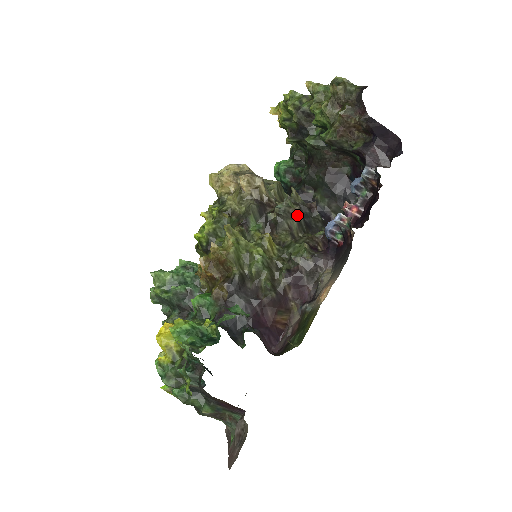
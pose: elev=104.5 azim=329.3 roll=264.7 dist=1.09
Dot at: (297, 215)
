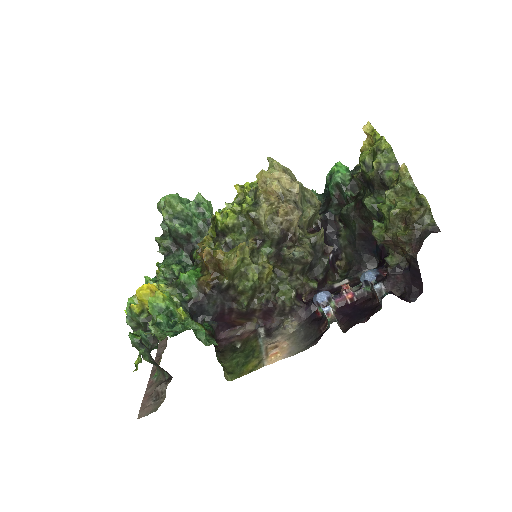
Dot at: (306, 264)
